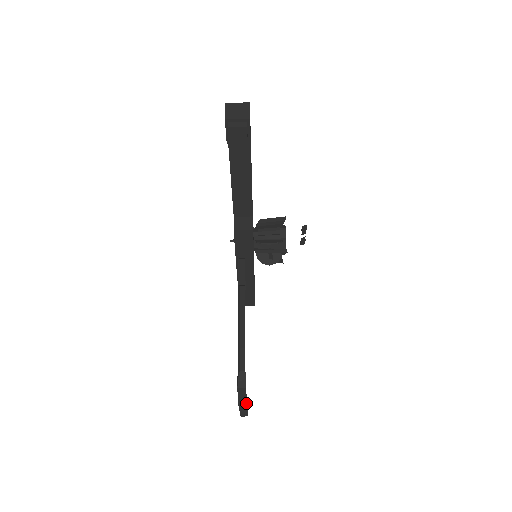
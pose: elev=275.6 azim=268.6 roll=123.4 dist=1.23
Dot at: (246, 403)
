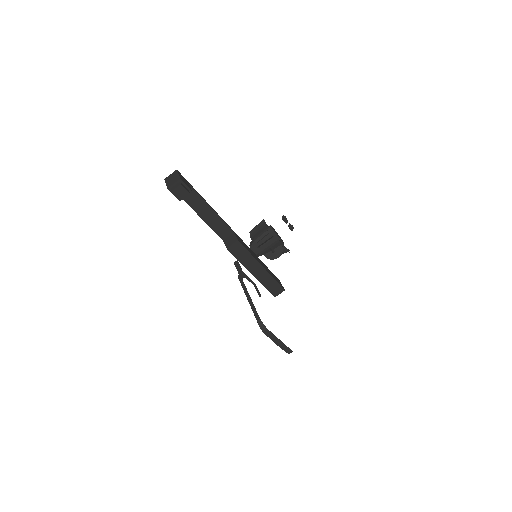
Dot at: (280, 341)
